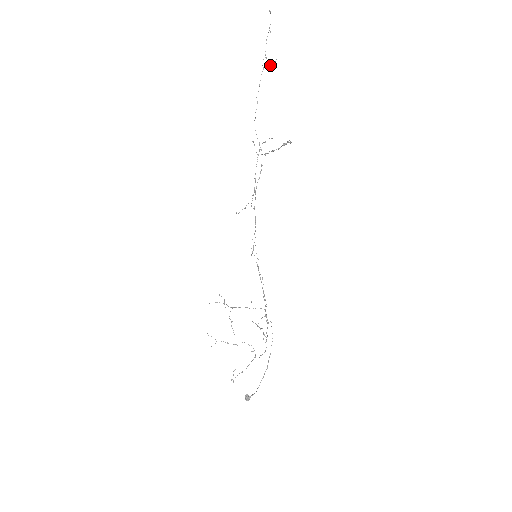
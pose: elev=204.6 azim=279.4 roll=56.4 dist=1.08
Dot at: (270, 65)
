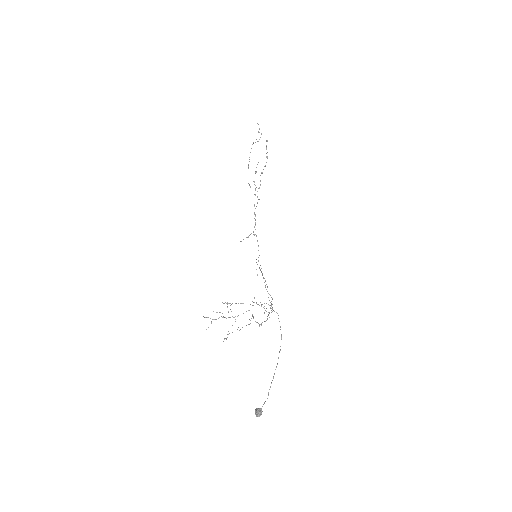
Dot at: occluded
